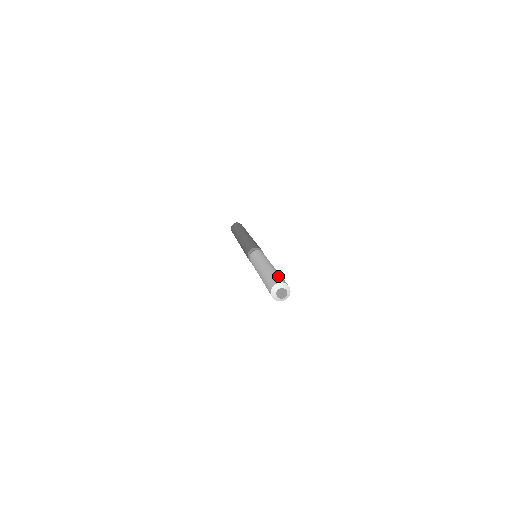
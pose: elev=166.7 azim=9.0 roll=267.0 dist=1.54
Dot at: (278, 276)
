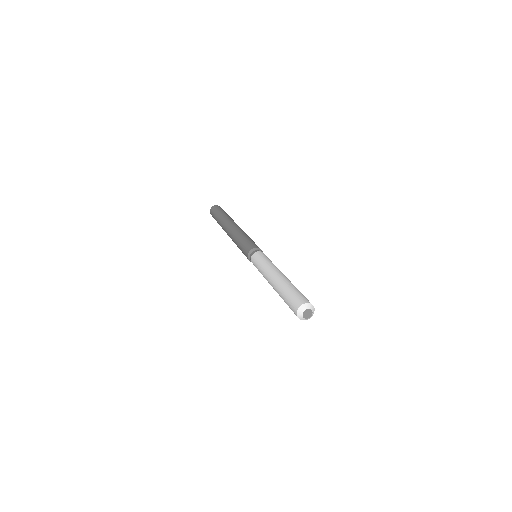
Dot at: occluded
